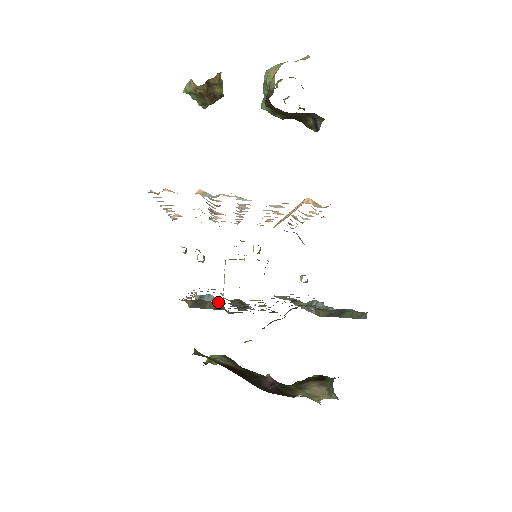
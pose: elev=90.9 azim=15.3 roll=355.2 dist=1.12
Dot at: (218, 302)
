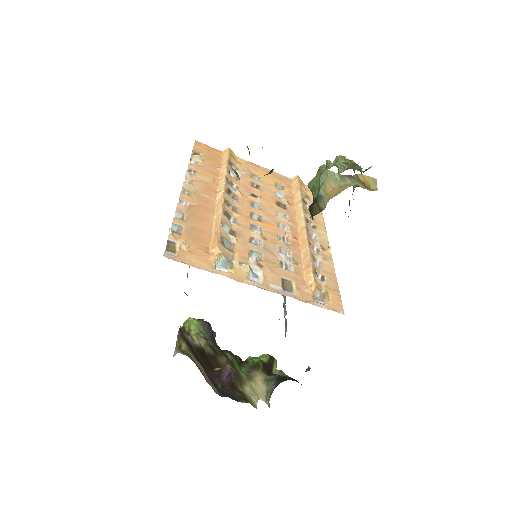
Dot at: occluded
